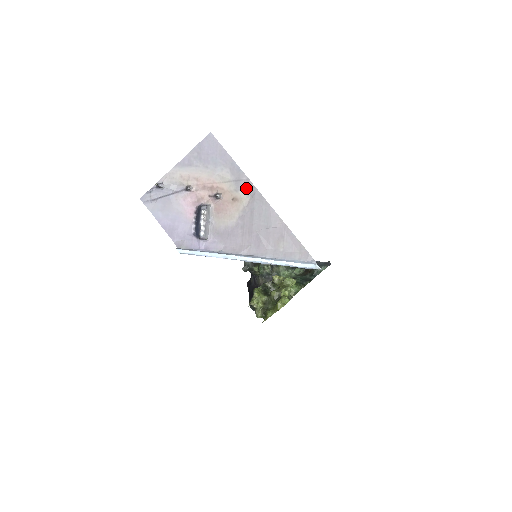
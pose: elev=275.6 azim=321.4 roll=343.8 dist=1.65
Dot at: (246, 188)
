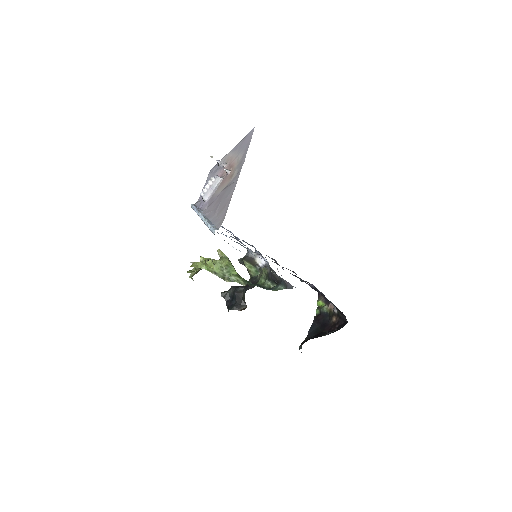
Dot at: (239, 167)
